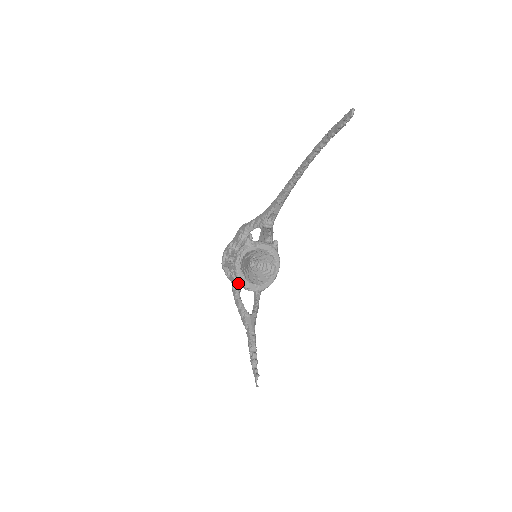
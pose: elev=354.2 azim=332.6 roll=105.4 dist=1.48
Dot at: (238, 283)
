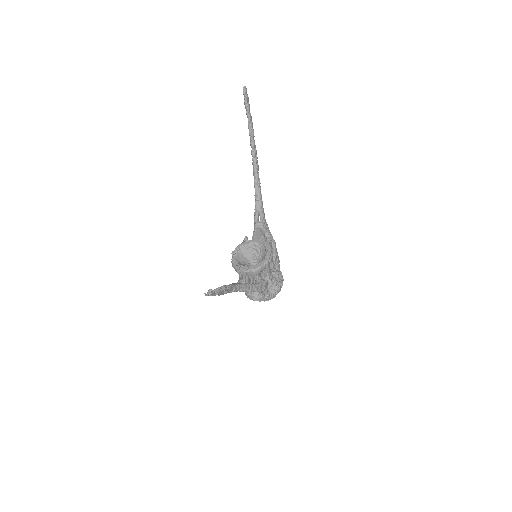
Dot at: (241, 279)
